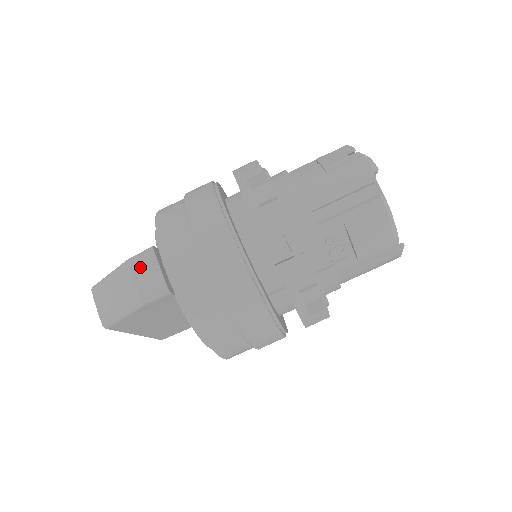
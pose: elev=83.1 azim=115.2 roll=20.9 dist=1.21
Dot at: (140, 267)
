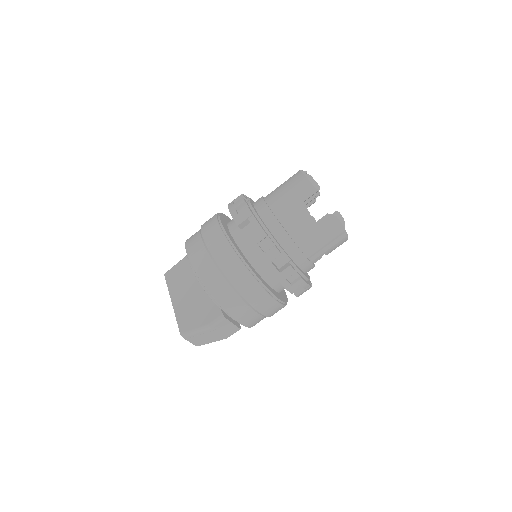
Dot at: (221, 328)
